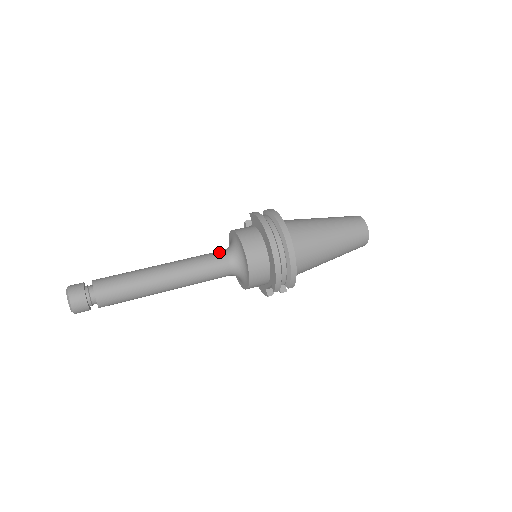
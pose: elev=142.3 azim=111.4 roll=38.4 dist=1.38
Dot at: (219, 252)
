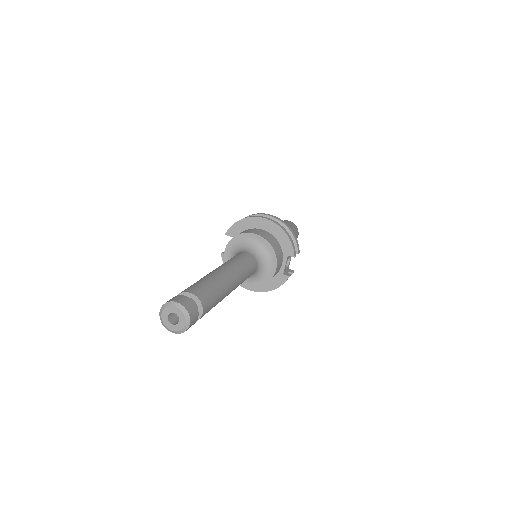
Dot at: occluded
